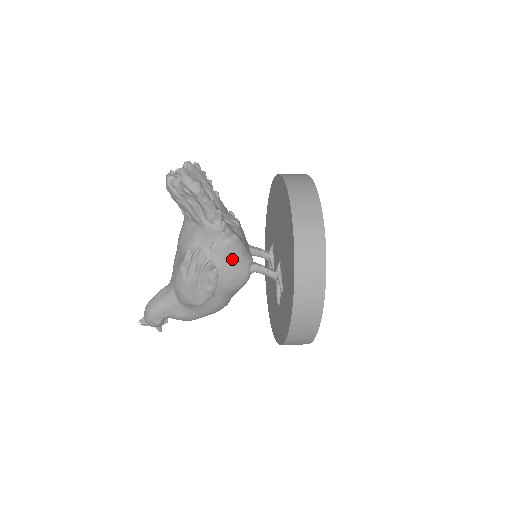
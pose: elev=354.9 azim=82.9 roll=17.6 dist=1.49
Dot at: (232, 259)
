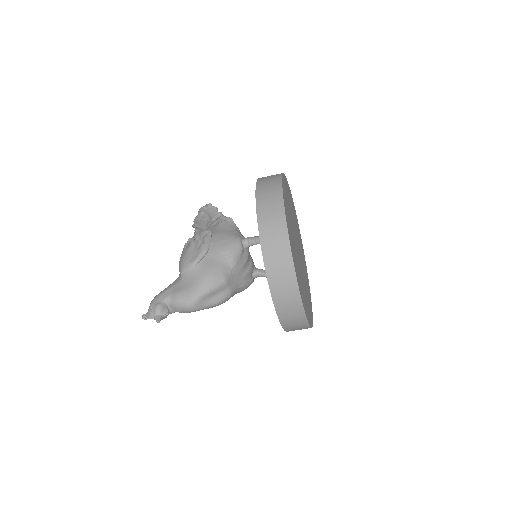
Dot at: (226, 229)
